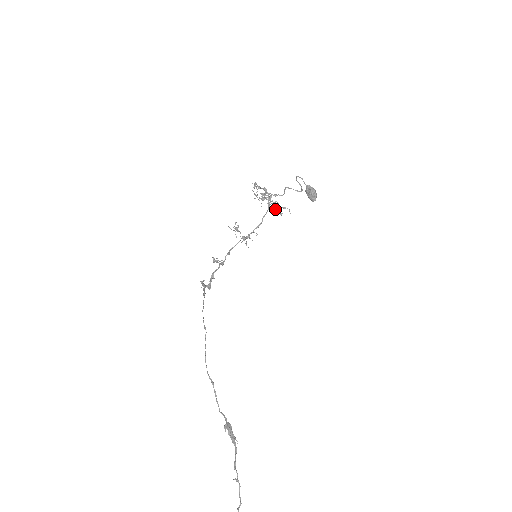
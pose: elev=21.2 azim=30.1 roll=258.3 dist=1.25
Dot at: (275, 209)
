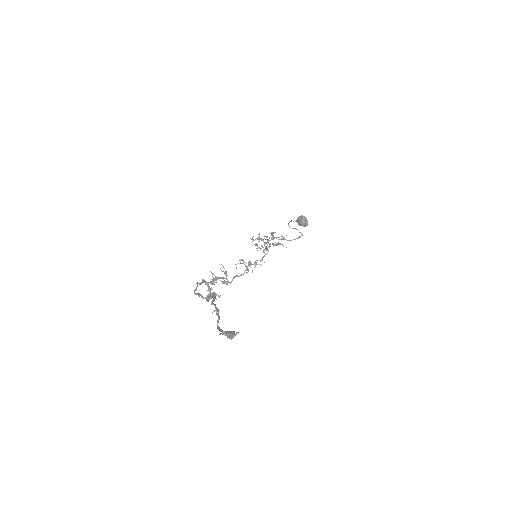
Dot at: (275, 244)
